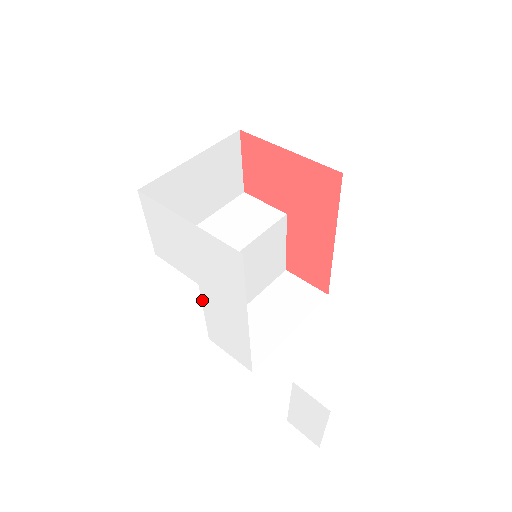
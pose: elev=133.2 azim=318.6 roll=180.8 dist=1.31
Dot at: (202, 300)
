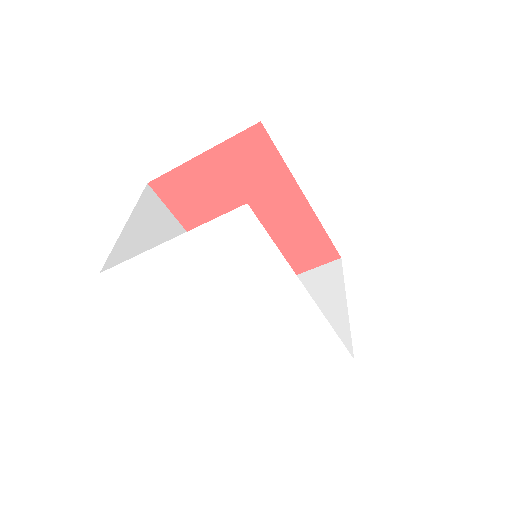
Dot at: (247, 332)
